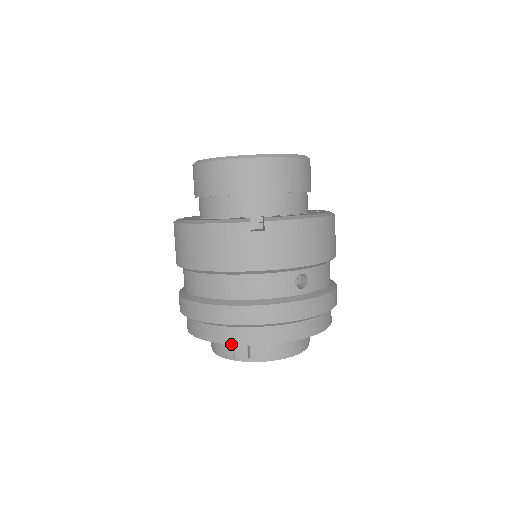
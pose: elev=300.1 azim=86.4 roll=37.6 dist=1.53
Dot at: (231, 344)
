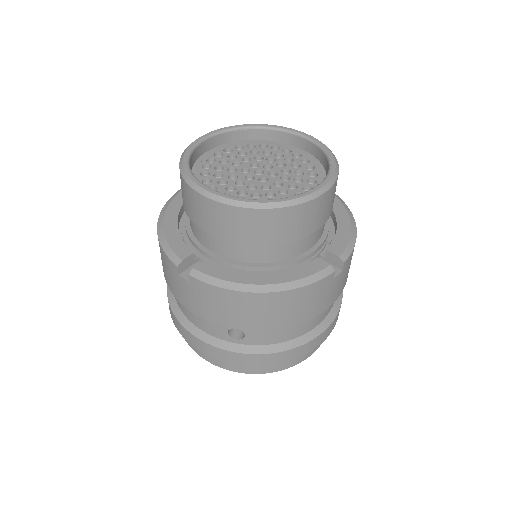
Dot at: occluded
